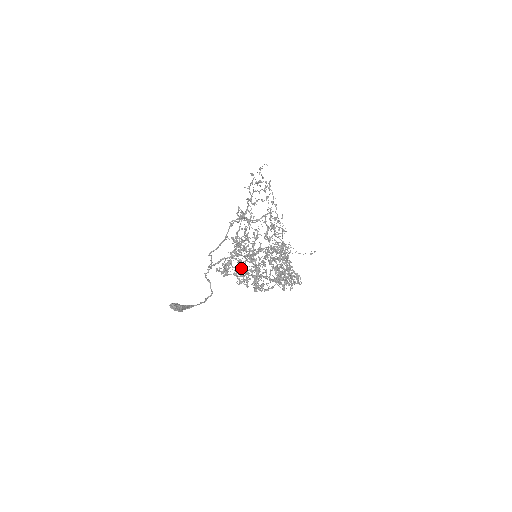
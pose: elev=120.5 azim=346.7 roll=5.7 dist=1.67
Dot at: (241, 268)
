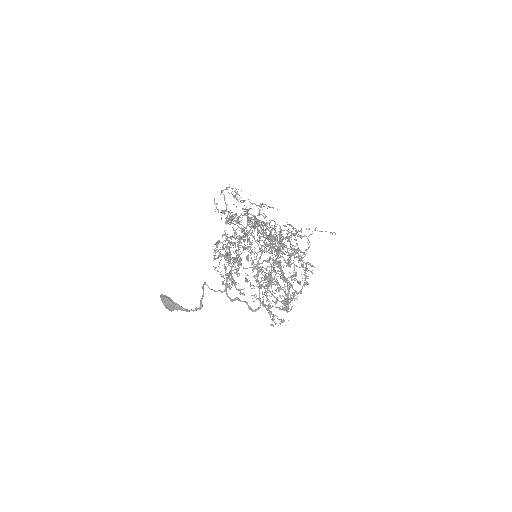
Dot at: (215, 244)
